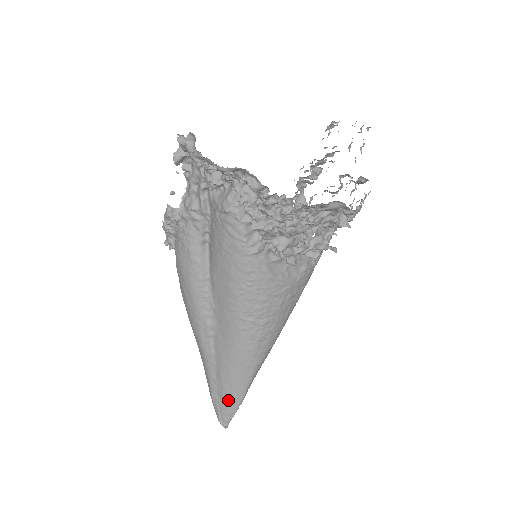
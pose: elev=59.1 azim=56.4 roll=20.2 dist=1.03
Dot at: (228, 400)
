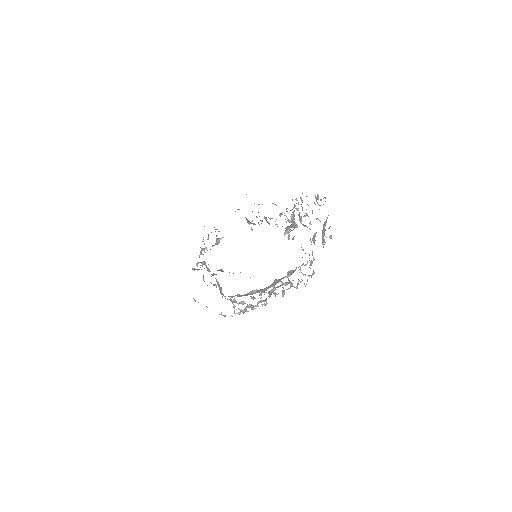
Dot at: occluded
